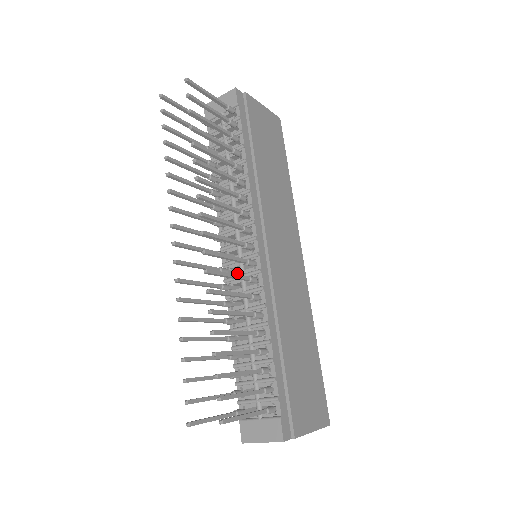
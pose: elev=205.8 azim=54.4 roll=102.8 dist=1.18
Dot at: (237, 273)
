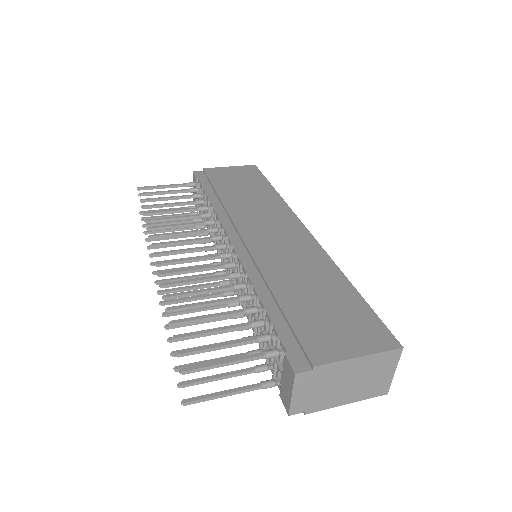
Dot at: occluded
